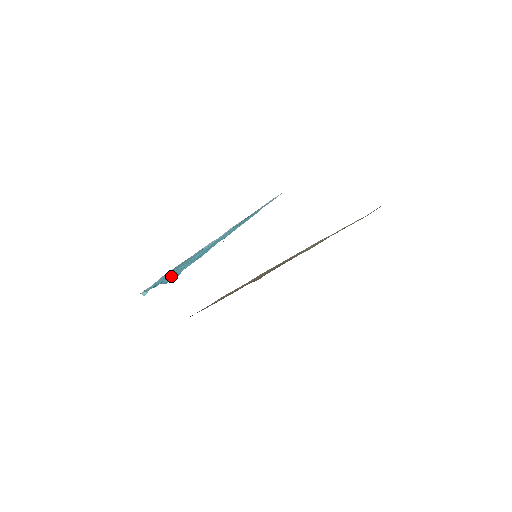
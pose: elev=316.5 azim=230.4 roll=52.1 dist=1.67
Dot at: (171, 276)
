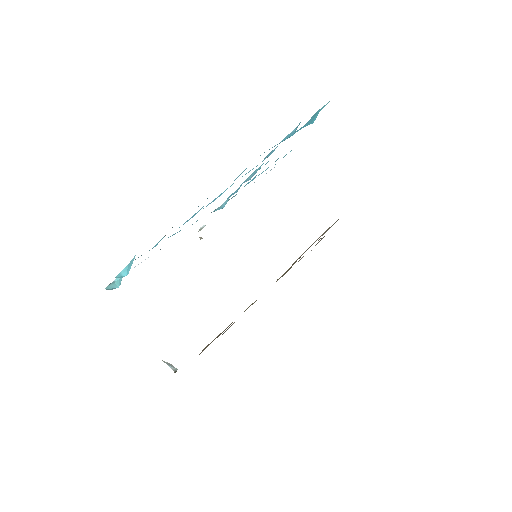
Dot at: occluded
